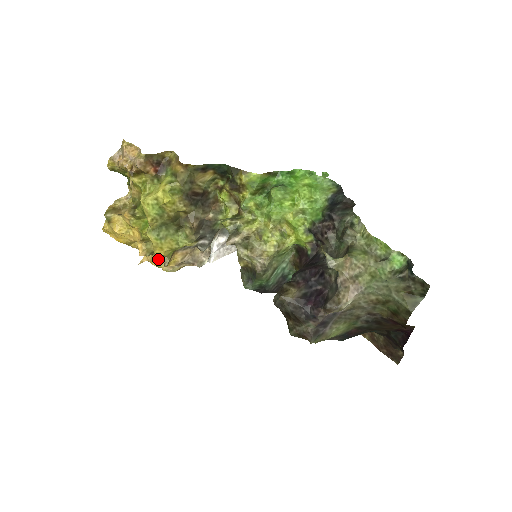
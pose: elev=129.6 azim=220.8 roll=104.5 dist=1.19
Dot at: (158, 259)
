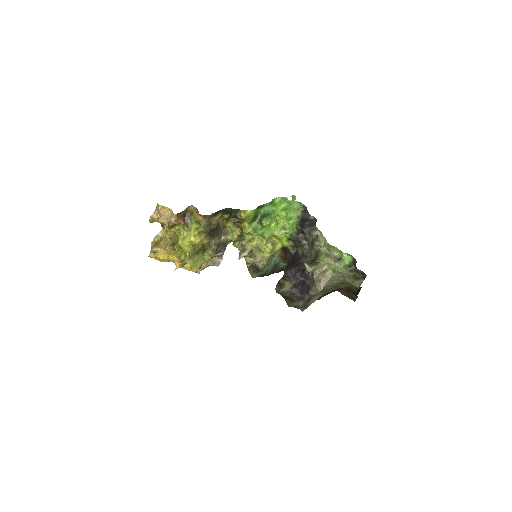
Dot at: (189, 266)
